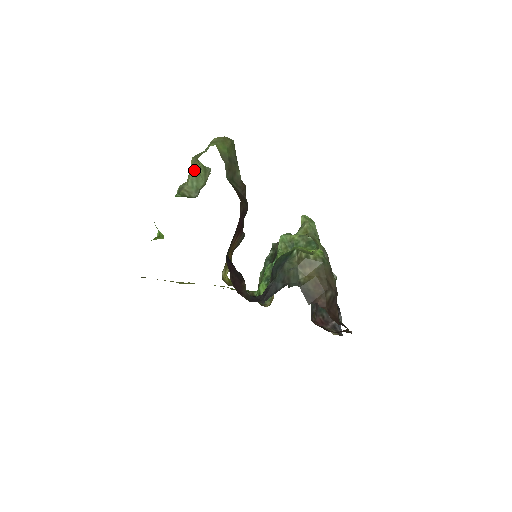
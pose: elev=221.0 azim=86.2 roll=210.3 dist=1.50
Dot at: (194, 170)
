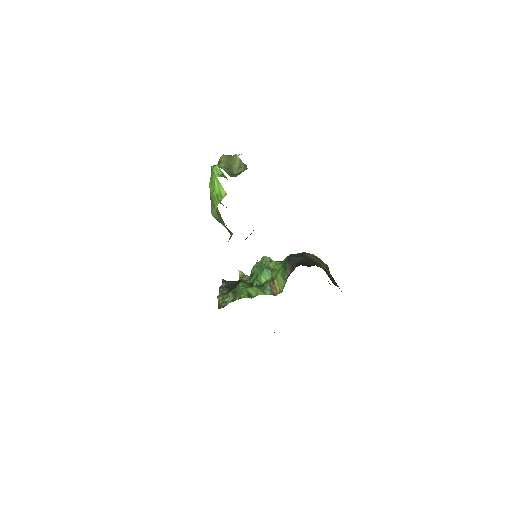
Dot at: (227, 161)
